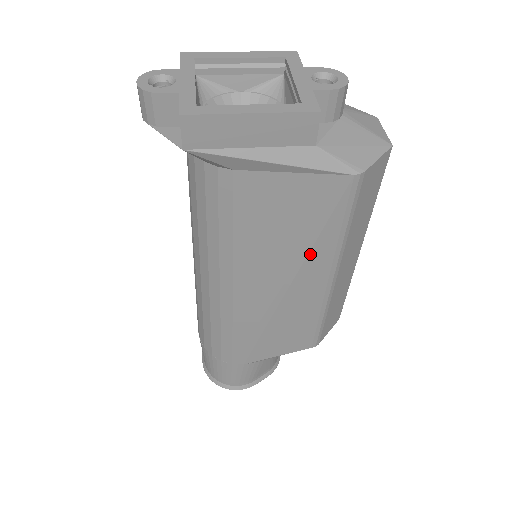
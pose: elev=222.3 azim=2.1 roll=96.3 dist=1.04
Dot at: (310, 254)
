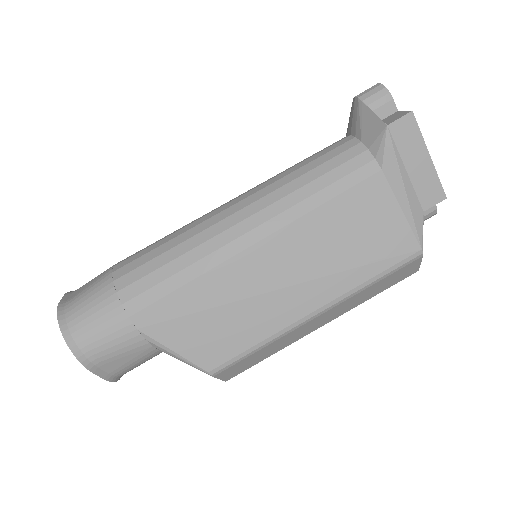
Dot at: (337, 275)
